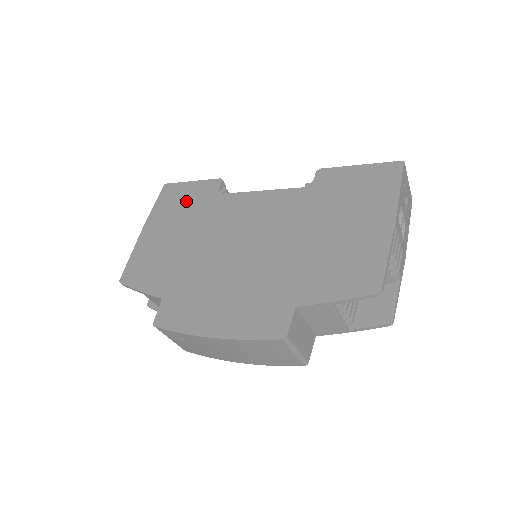
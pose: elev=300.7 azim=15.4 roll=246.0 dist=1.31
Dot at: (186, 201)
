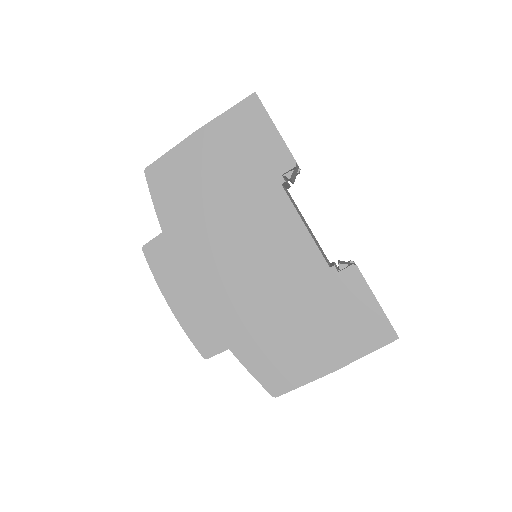
Dot at: (252, 148)
